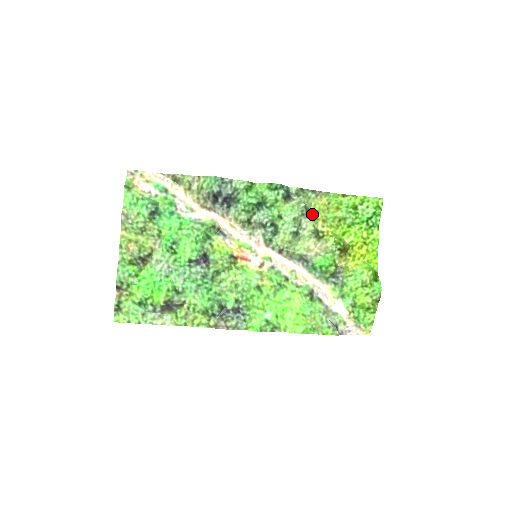
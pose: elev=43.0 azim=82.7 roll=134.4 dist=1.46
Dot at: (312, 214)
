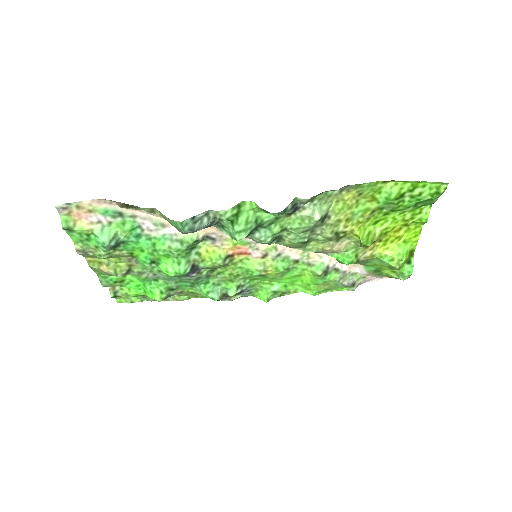
Dot at: (331, 217)
